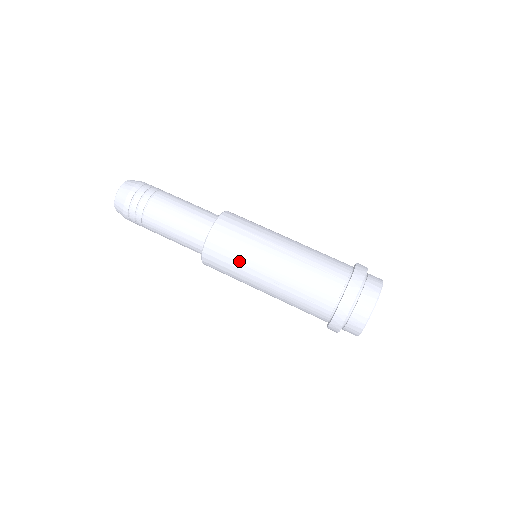
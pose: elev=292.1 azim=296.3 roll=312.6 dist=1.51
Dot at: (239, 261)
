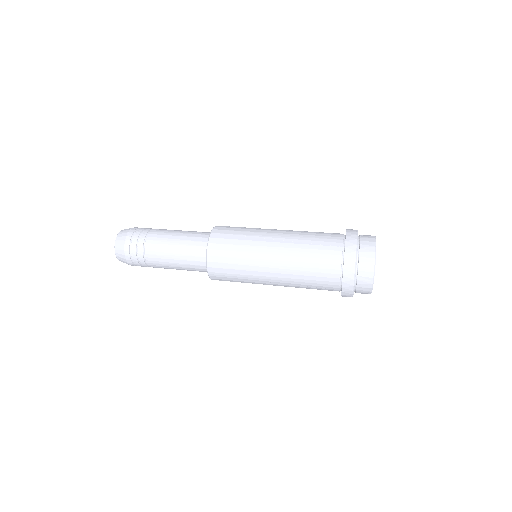
Dot at: (246, 234)
